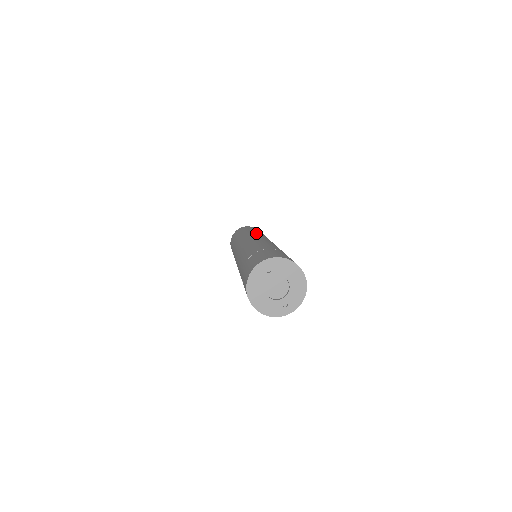
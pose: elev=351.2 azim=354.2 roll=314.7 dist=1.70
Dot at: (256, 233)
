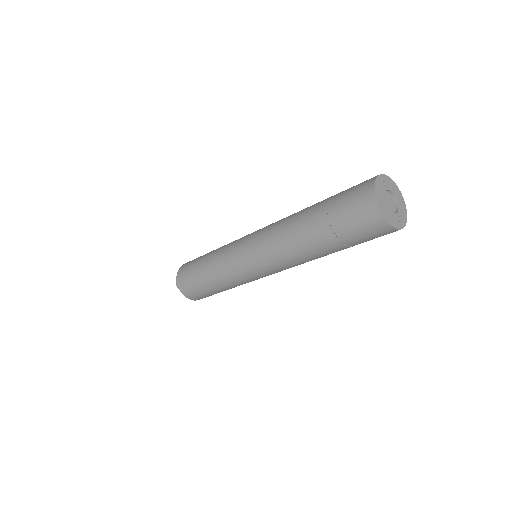
Dot at: occluded
